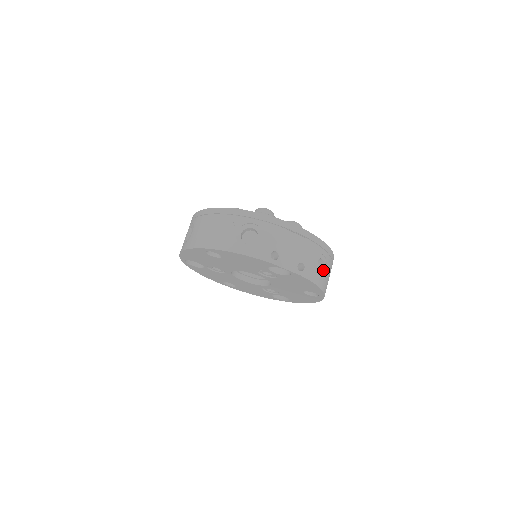
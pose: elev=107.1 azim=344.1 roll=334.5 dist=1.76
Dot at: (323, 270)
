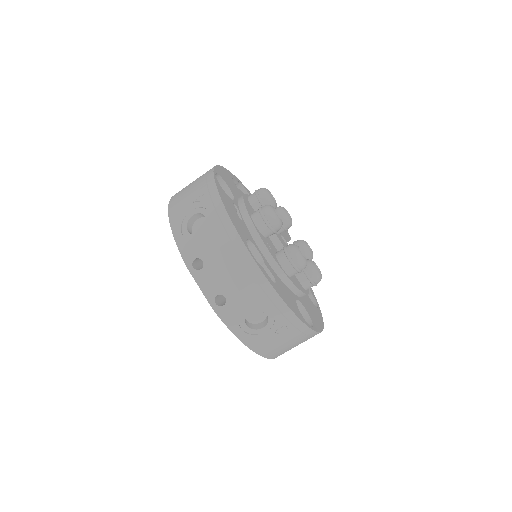
Dot at: (262, 327)
